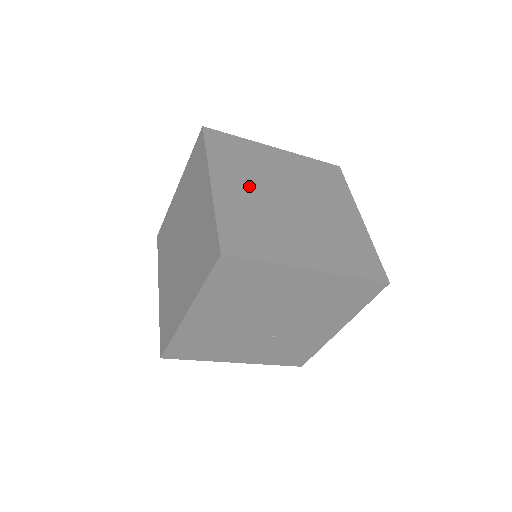
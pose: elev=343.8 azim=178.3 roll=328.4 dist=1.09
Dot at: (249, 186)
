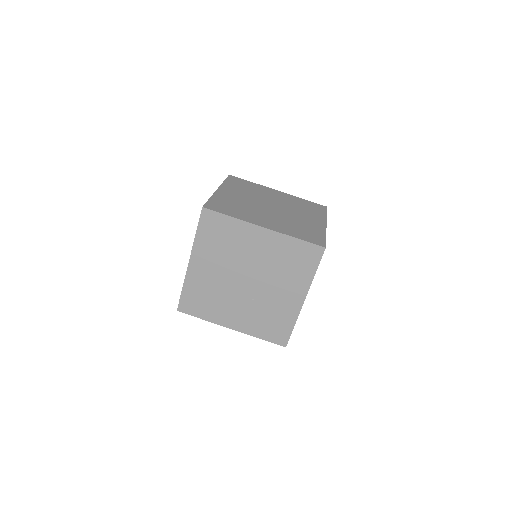
Dot at: (243, 196)
